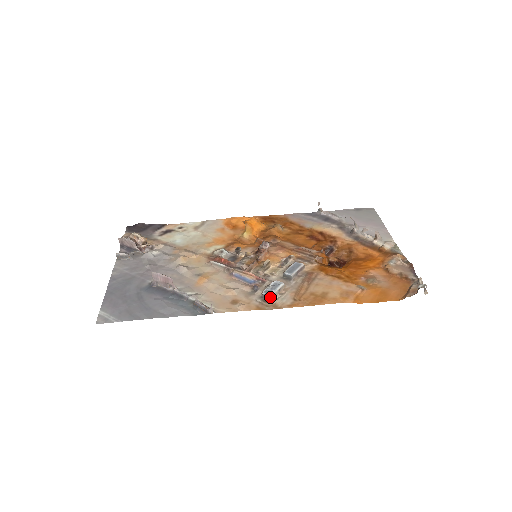
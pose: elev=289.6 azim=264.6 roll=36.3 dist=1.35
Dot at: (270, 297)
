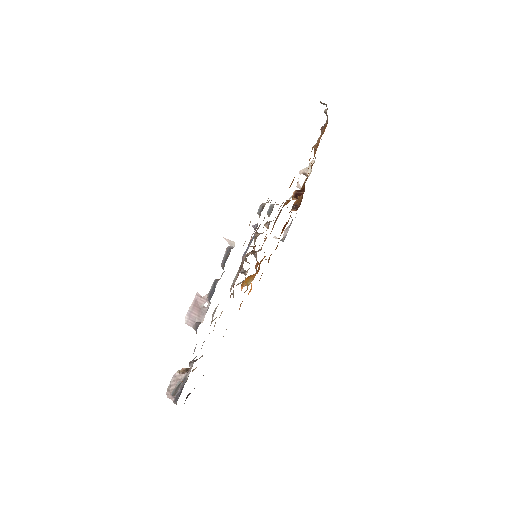
Dot at: (262, 205)
